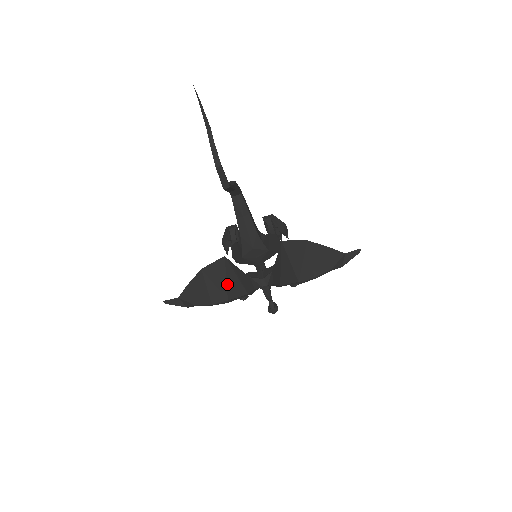
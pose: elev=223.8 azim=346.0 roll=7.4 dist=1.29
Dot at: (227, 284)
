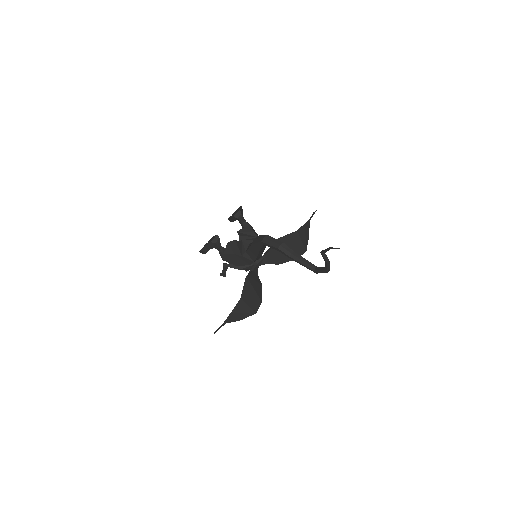
Dot at: (256, 293)
